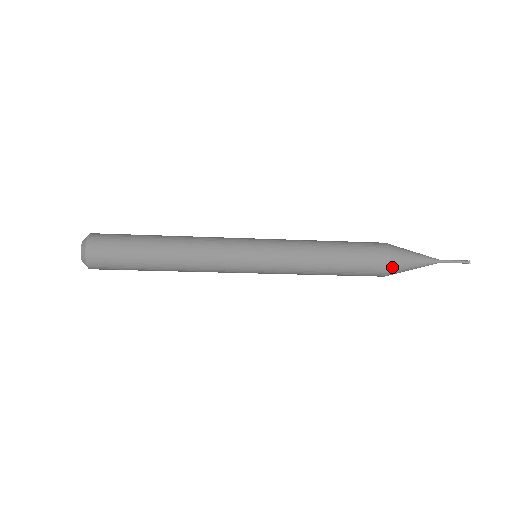
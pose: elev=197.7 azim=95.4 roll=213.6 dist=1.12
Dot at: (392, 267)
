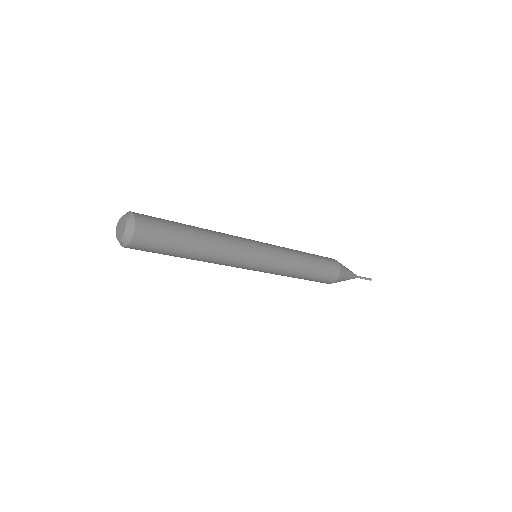
Dot at: (340, 274)
